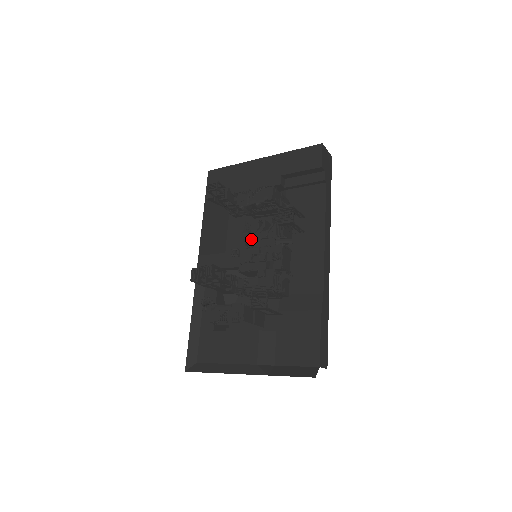
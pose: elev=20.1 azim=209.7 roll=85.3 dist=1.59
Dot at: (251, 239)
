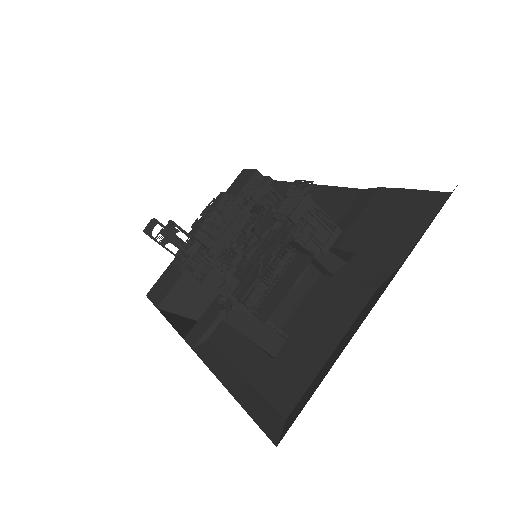
Dot at: occluded
